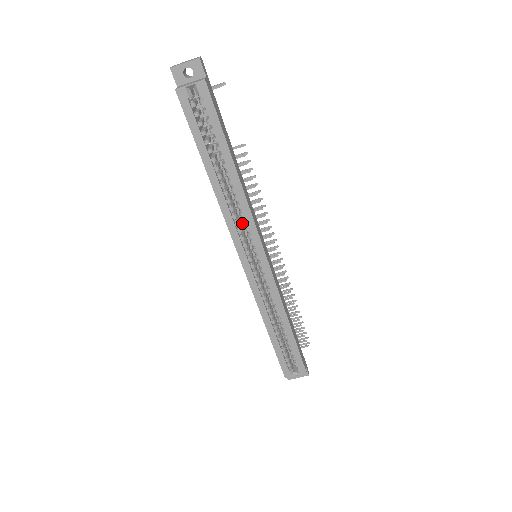
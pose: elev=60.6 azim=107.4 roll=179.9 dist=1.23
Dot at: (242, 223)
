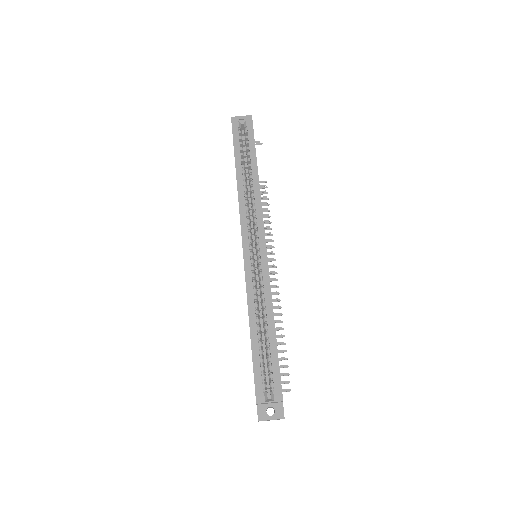
Dot at: (251, 225)
